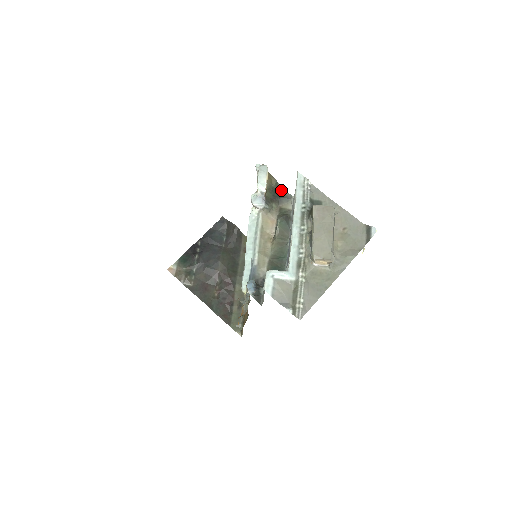
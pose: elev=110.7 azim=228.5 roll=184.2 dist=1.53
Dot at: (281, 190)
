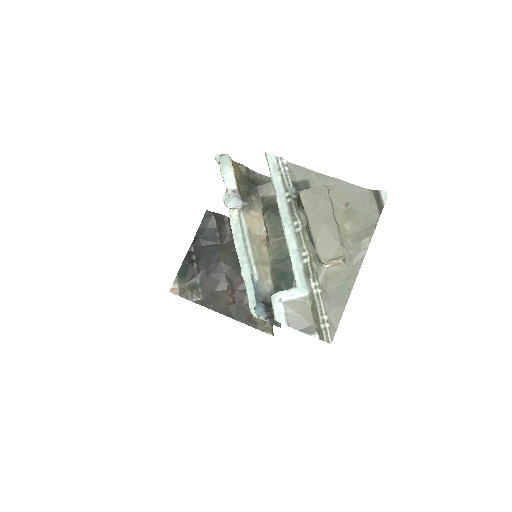
Dot at: (255, 175)
